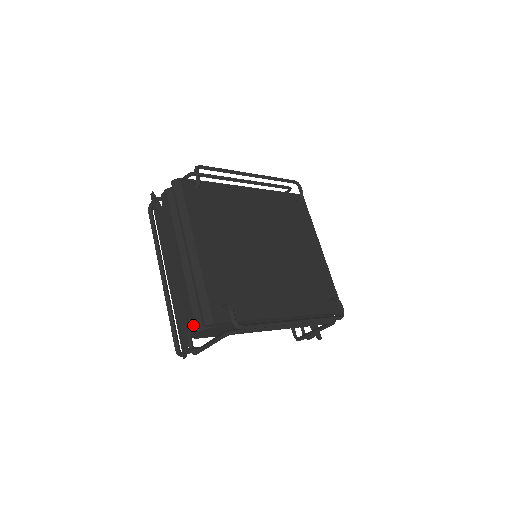
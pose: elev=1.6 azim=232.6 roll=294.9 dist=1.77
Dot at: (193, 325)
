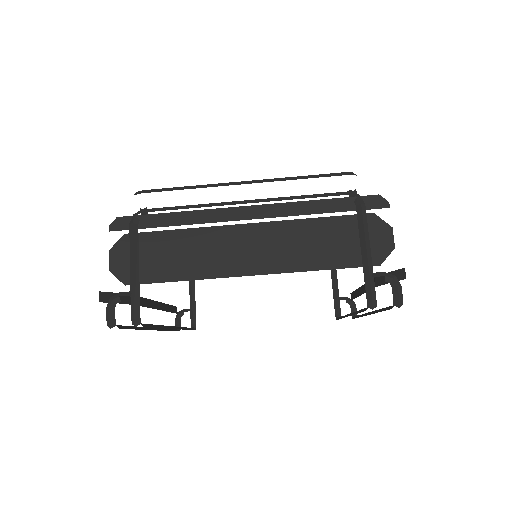
Dot at: occluded
